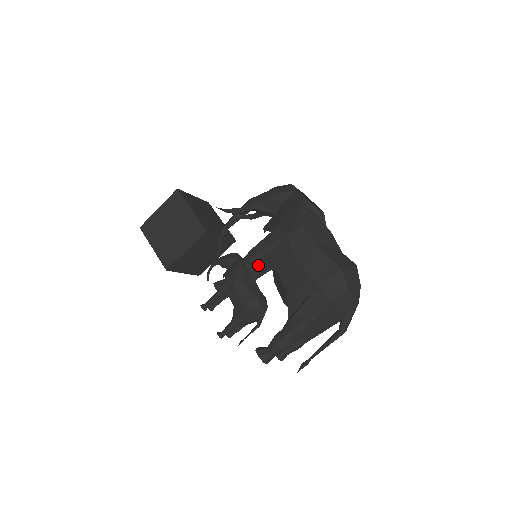
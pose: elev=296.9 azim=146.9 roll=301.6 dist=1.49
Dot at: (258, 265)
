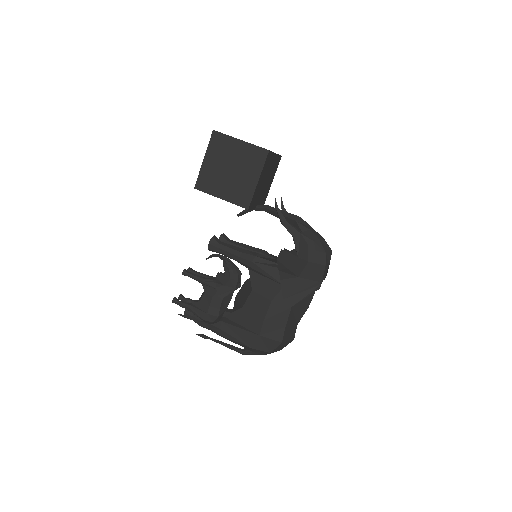
Dot at: (249, 268)
